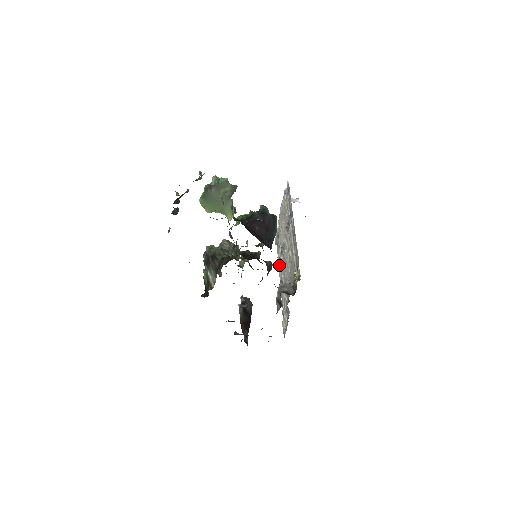
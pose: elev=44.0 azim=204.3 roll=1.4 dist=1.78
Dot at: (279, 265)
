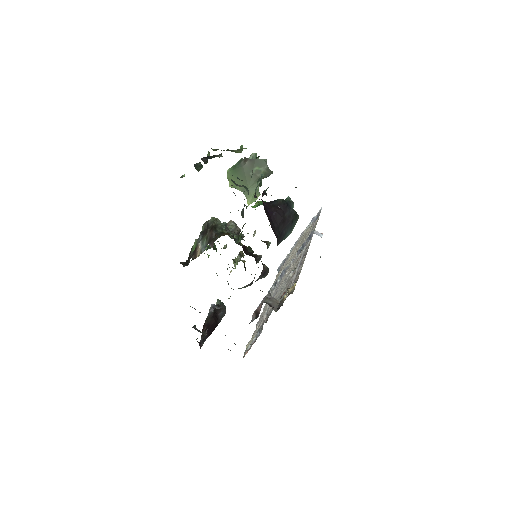
Dot at: (272, 288)
